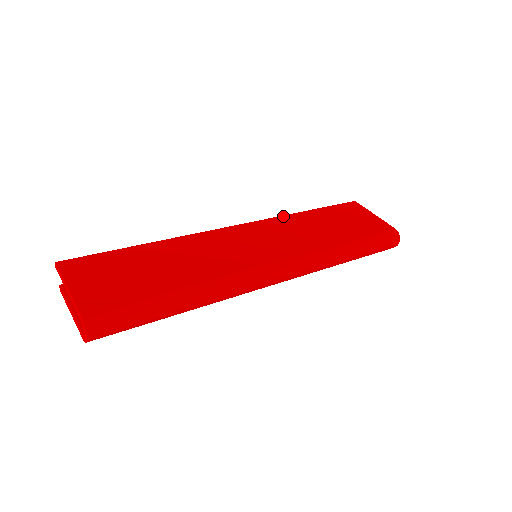
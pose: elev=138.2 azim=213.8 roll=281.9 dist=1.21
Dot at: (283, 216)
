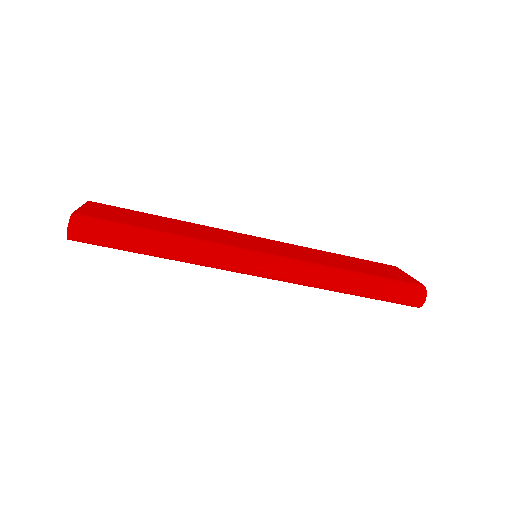
Dot at: (305, 247)
